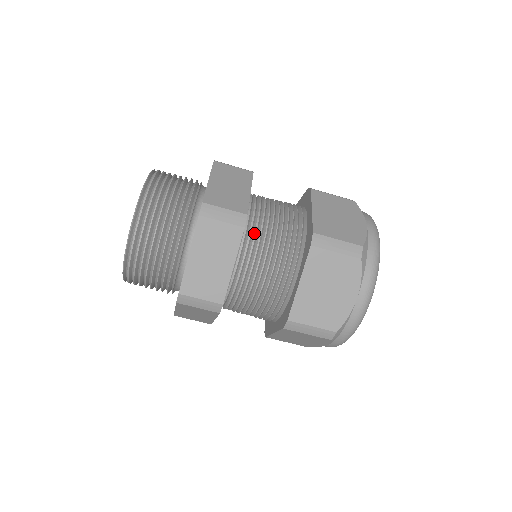
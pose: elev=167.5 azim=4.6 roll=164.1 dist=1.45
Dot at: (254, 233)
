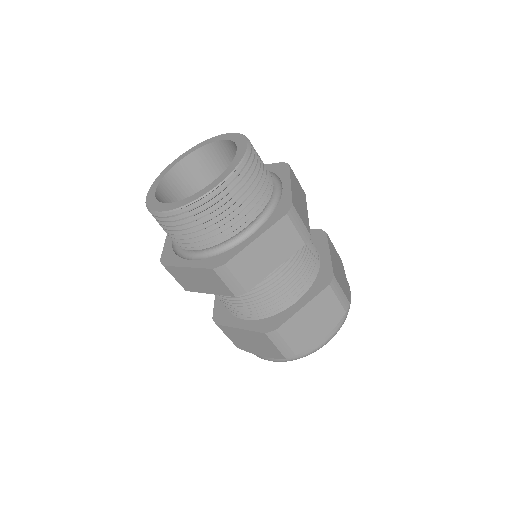
Dot at: occluded
